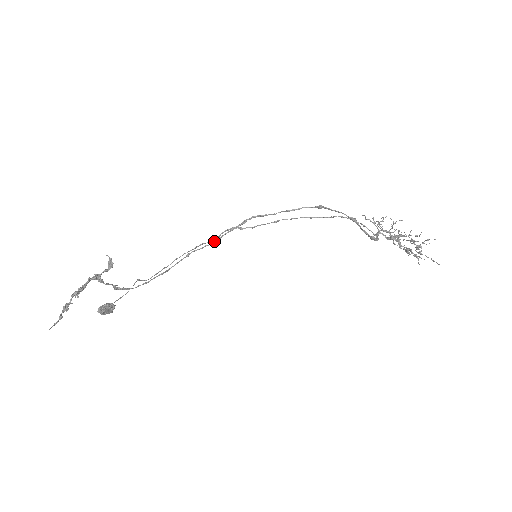
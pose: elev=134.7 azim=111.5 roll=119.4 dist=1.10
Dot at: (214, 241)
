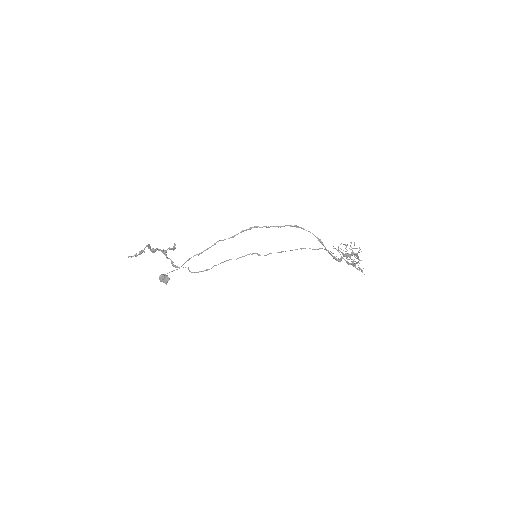
Dot at: (231, 237)
